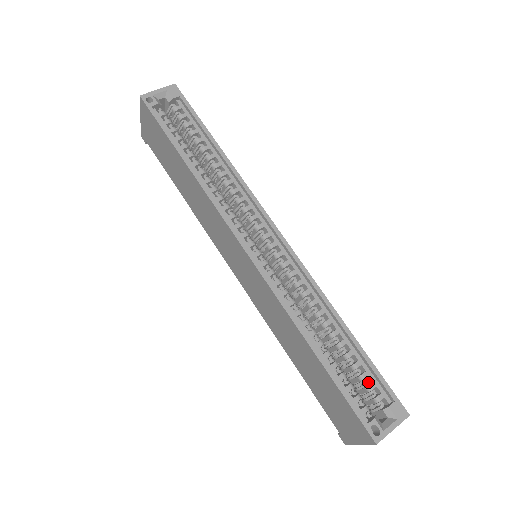
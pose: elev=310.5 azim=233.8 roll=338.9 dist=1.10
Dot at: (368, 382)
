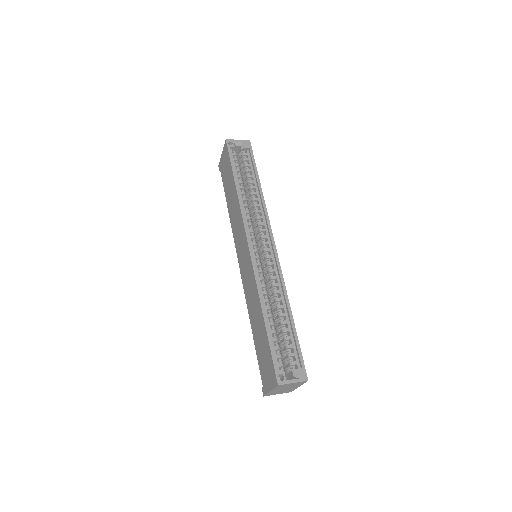
Dot at: (291, 351)
